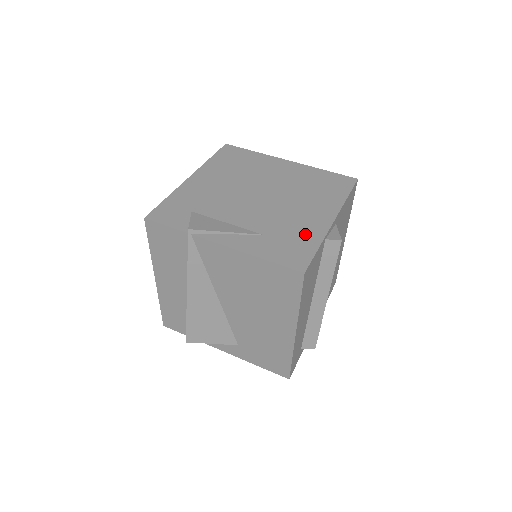
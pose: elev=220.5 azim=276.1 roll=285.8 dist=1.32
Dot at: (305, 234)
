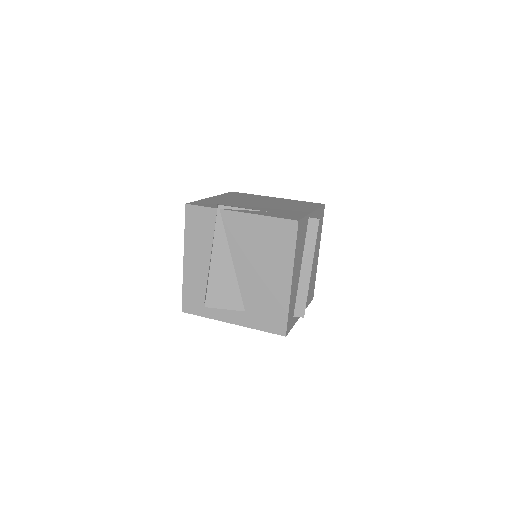
Dot at: (295, 213)
